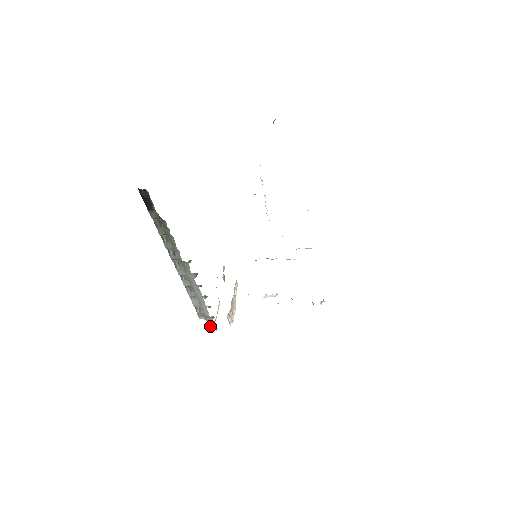
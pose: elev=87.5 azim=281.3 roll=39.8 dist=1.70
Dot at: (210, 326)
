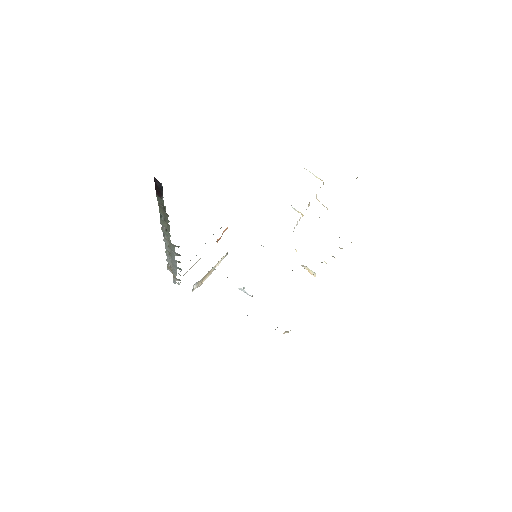
Dot at: (174, 280)
